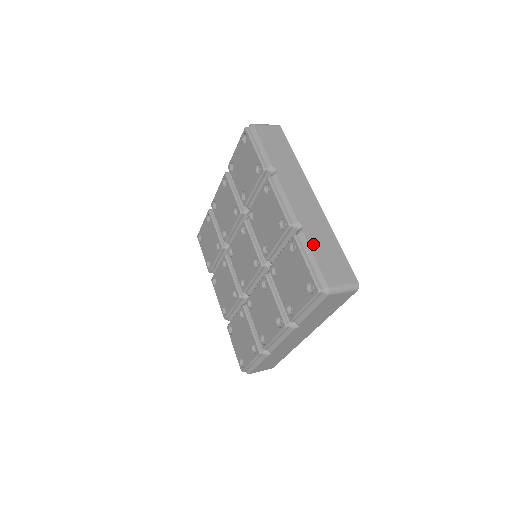
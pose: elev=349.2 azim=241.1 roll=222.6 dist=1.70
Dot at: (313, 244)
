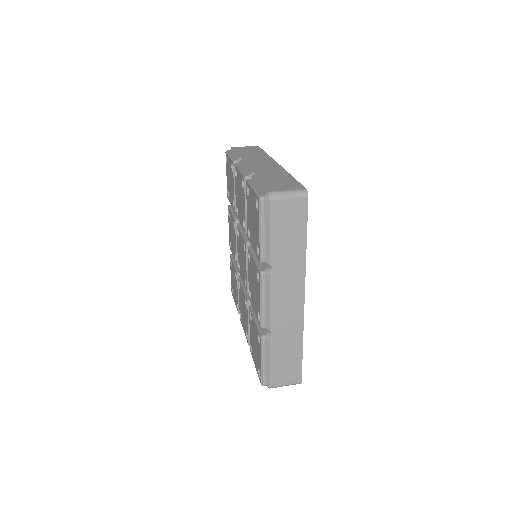
Dot at: (274, 351)
